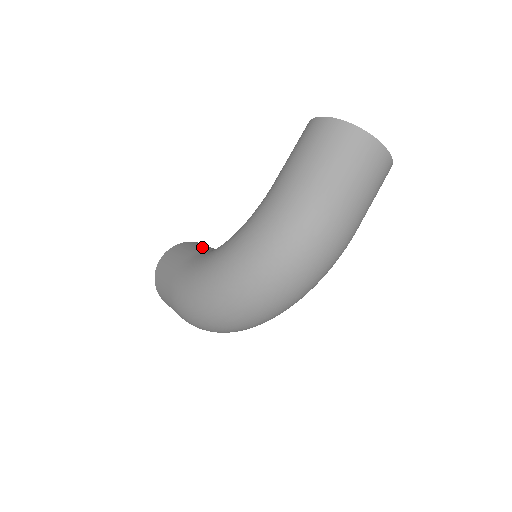
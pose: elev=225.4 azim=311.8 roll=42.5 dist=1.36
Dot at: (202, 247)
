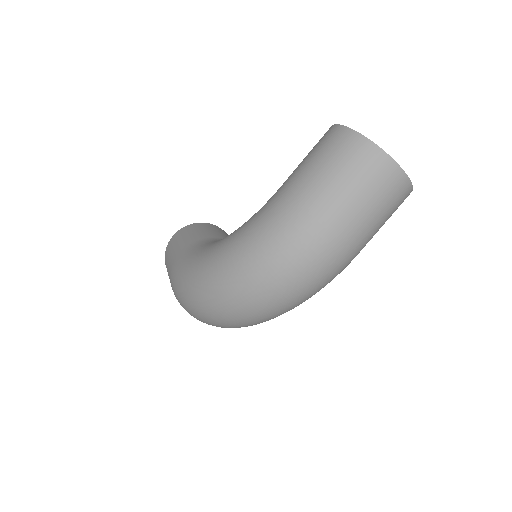
Dot at: (212, 233)
